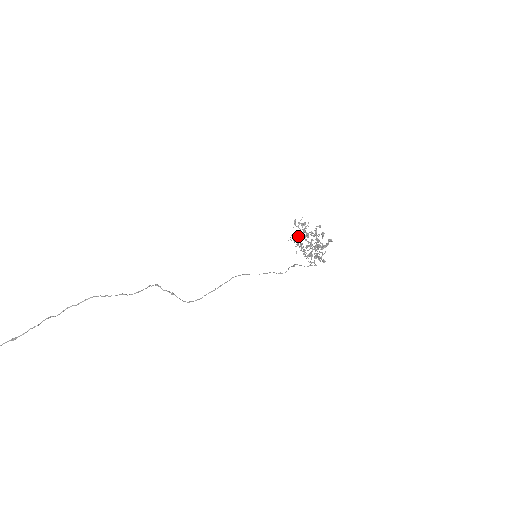
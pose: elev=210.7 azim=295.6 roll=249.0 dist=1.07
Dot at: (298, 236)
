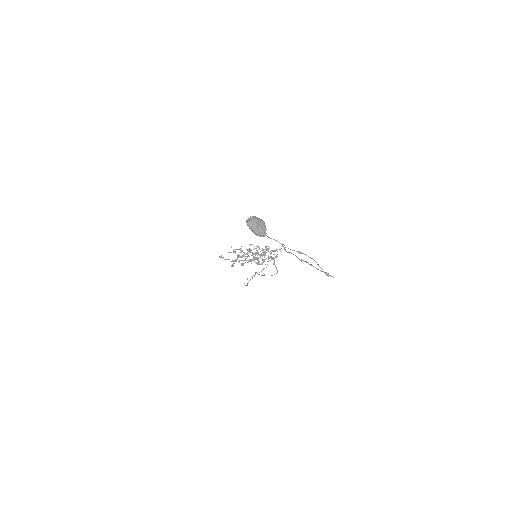
Dot at: occluded
